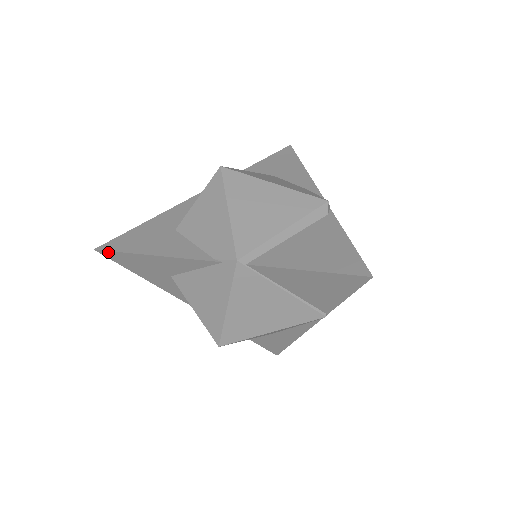
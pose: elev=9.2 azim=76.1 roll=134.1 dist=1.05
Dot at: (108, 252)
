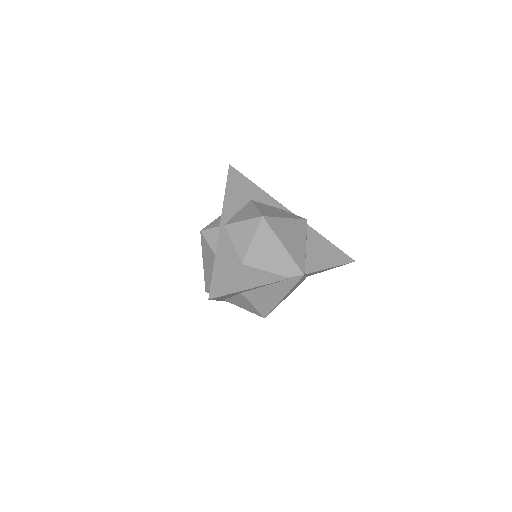
Dot at: (218, 297)
